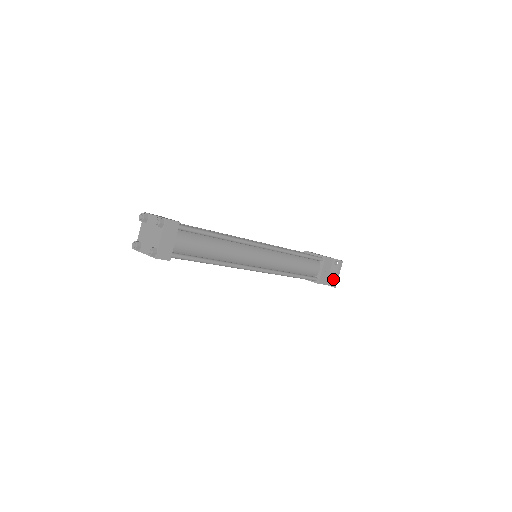
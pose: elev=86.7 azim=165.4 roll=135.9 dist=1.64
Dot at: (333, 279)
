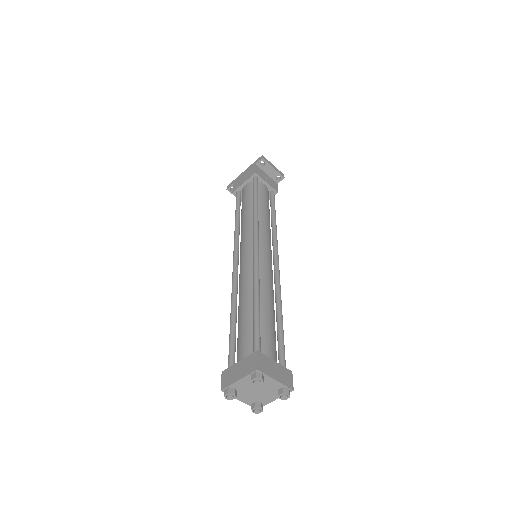
Dot at: (277, 174)
